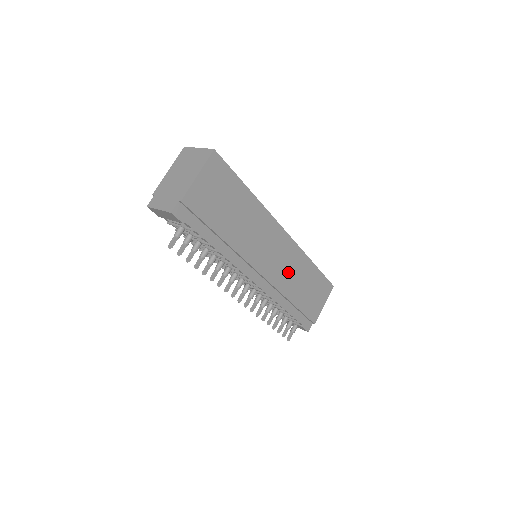
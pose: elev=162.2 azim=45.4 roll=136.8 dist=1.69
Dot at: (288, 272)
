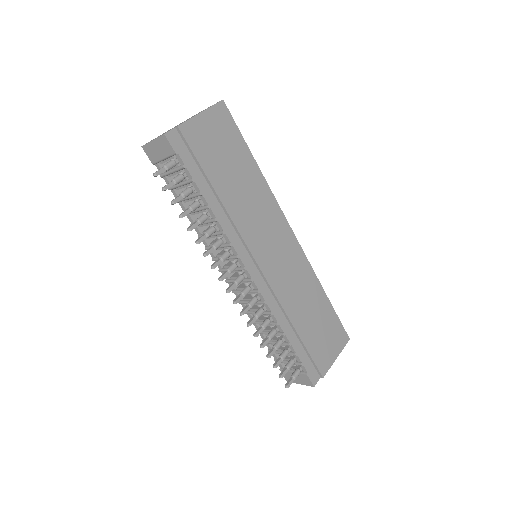
Dot at: (292, 284)
